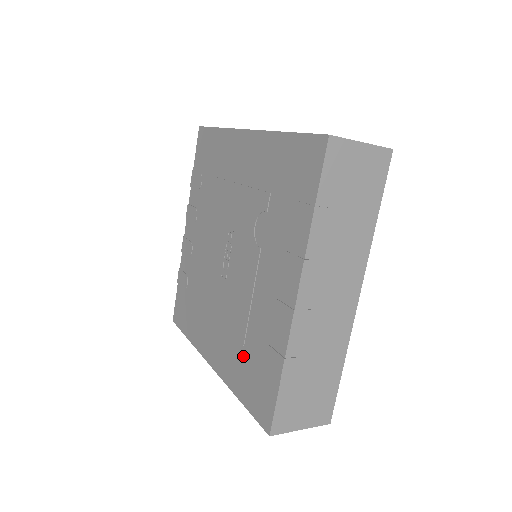
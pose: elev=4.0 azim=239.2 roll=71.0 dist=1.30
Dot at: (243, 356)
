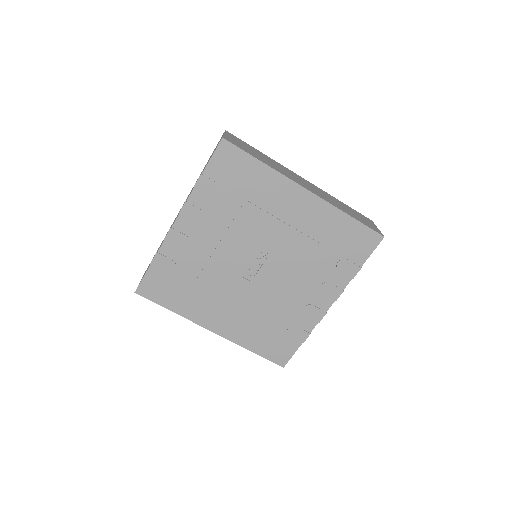
Dot at: (263, 329)
